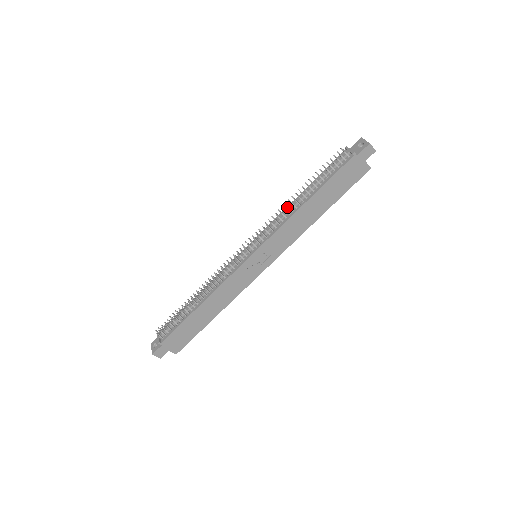
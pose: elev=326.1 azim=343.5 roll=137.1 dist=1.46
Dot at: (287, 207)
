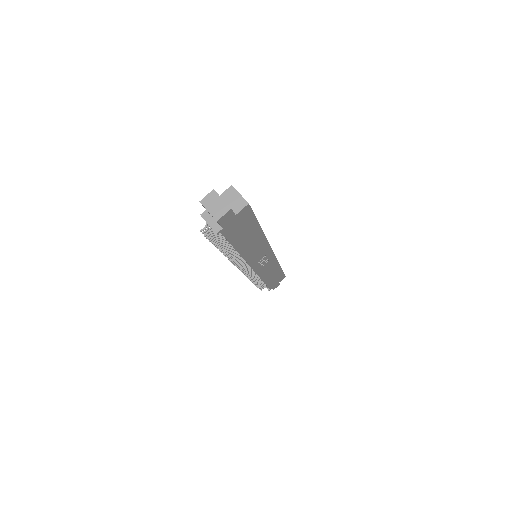
Dot at: occluded
